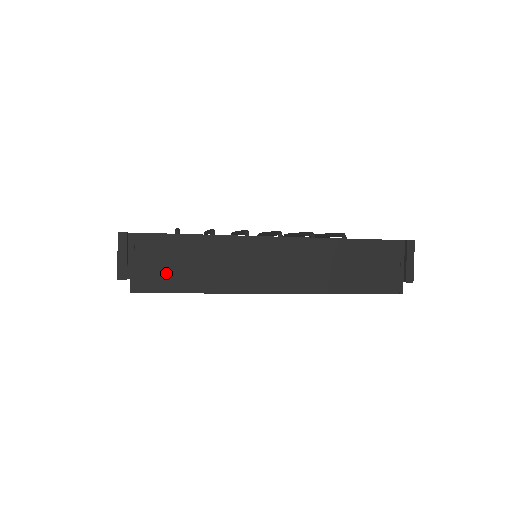
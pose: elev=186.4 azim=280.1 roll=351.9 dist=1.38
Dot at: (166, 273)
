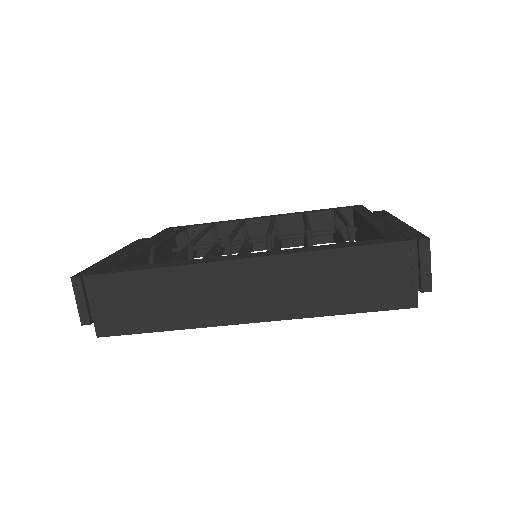
Dot at: (129, 314)
